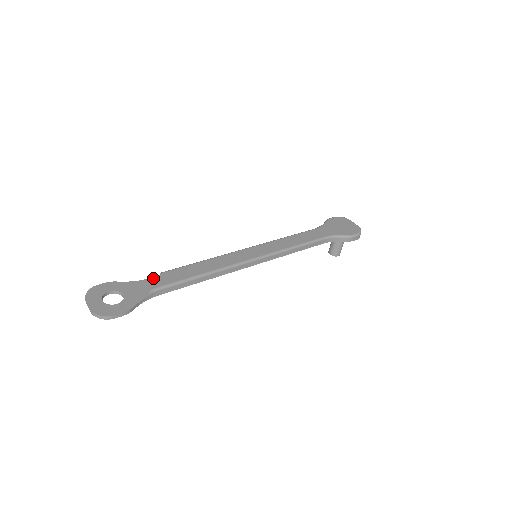
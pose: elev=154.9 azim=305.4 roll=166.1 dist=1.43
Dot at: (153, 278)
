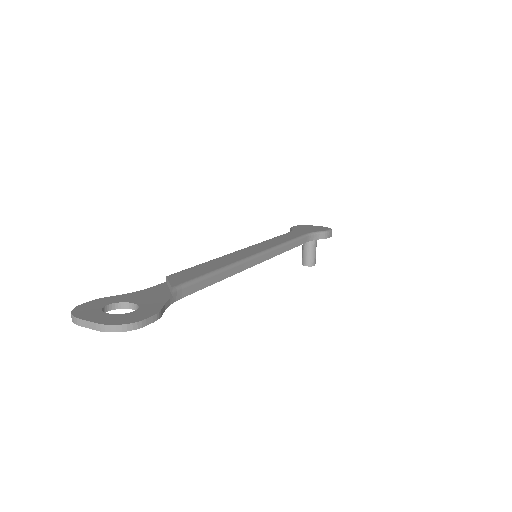
Dot at: (158, 285)
